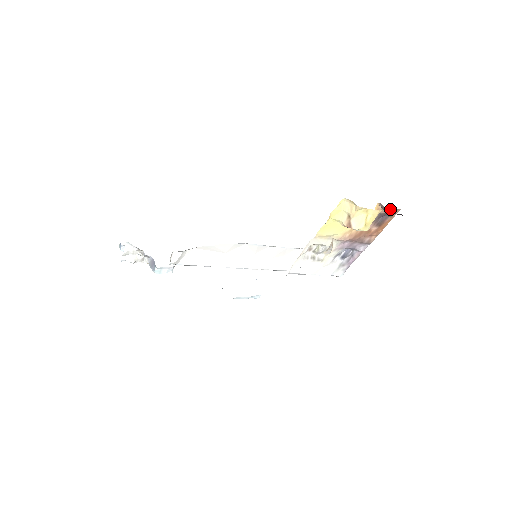
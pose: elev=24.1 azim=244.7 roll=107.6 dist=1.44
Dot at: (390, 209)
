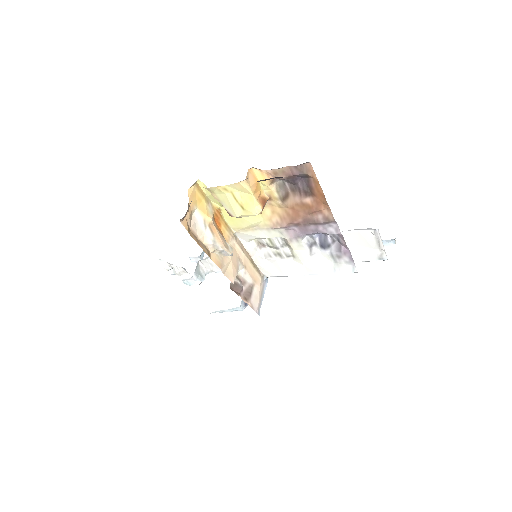
Dot at: (290, 168)
